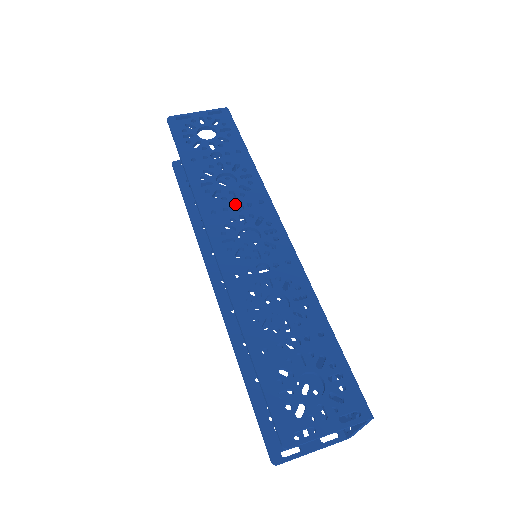
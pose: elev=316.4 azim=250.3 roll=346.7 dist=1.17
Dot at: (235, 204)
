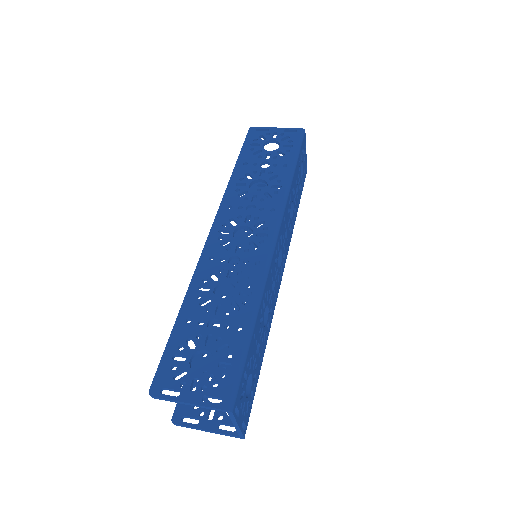
Dot at: (252, 206)
